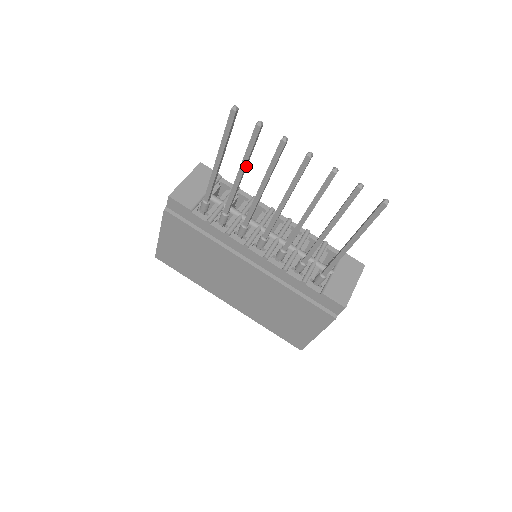
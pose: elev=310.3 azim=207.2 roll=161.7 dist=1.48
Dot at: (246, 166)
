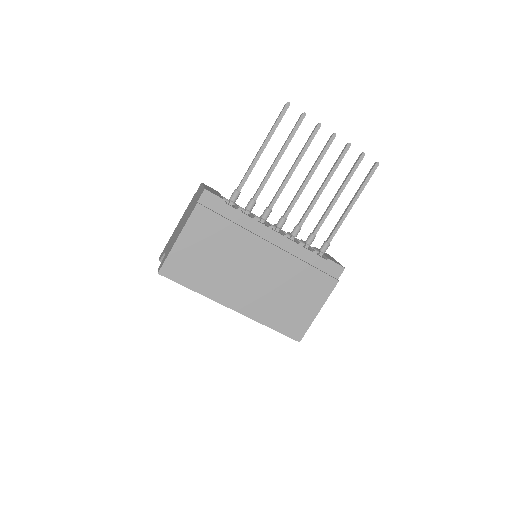
Dot at: (284, 151)
